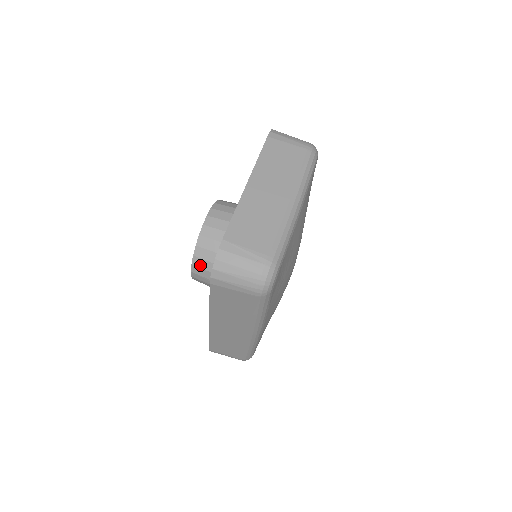
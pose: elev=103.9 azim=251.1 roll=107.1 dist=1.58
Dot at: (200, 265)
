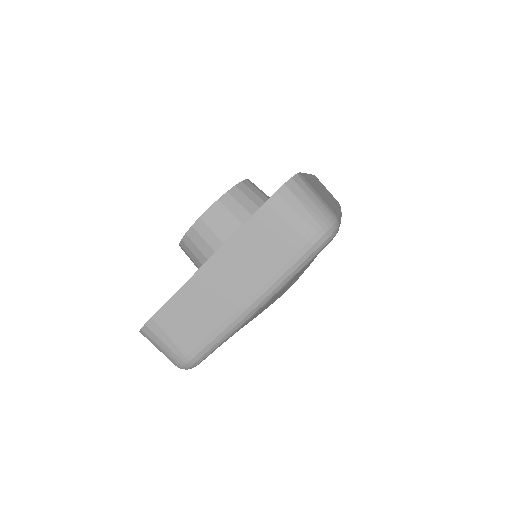
Dot at: (186, 253)
